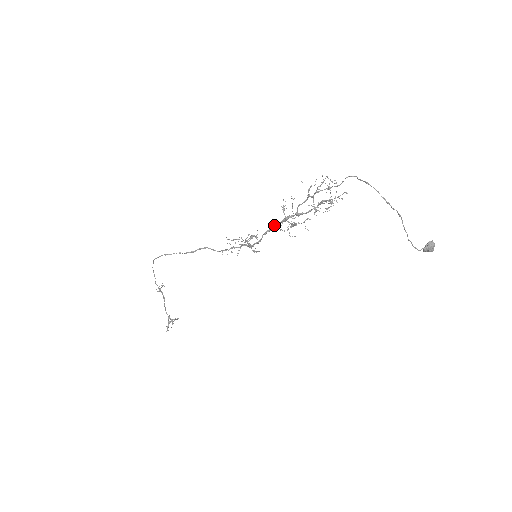
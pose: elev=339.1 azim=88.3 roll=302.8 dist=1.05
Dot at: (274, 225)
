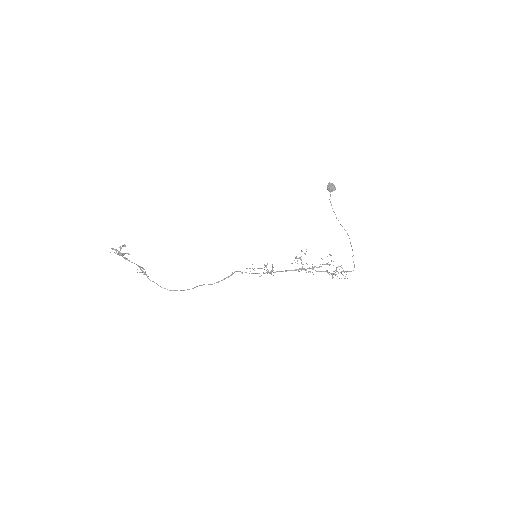
Dot at: occluded
